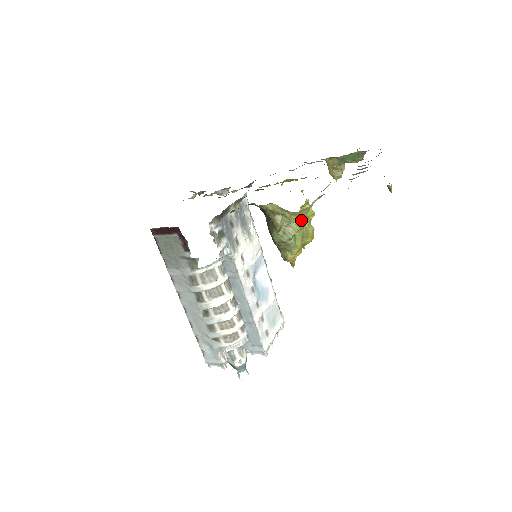
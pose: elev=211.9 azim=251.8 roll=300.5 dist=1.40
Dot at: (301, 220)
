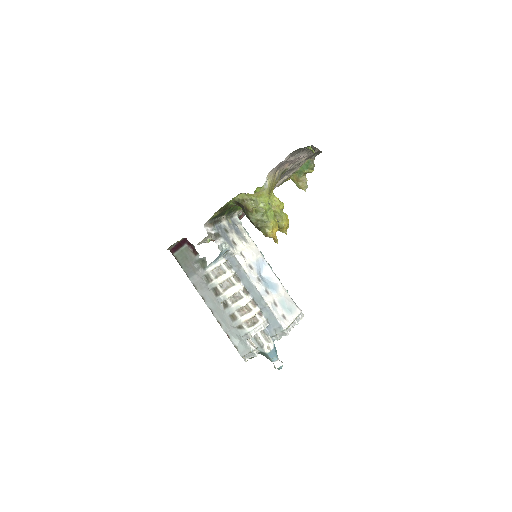
Dot at: (266, 201)
